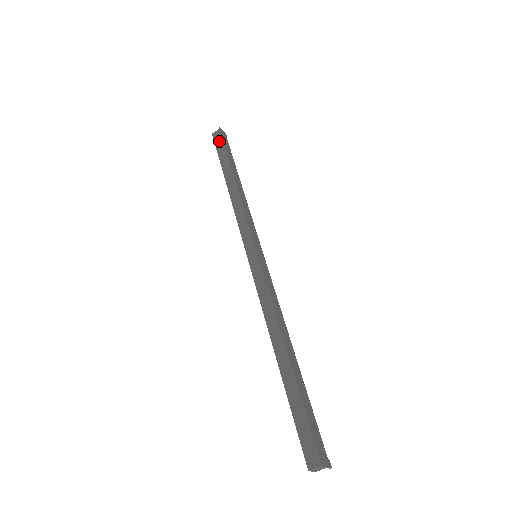
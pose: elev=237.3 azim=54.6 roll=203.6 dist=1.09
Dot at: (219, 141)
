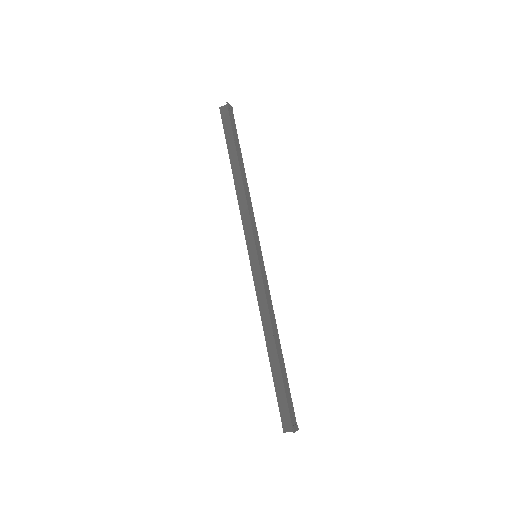
Dot at: (227, 120)
